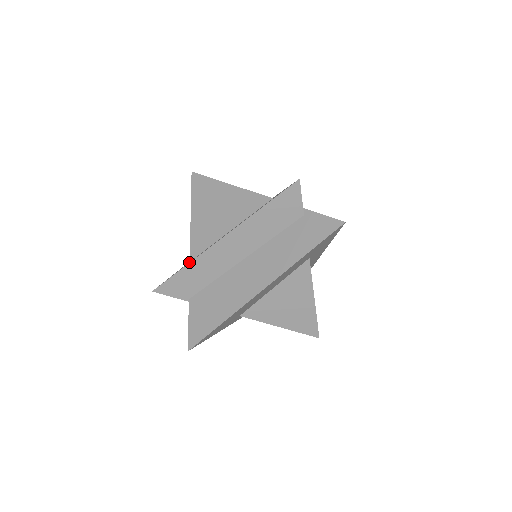
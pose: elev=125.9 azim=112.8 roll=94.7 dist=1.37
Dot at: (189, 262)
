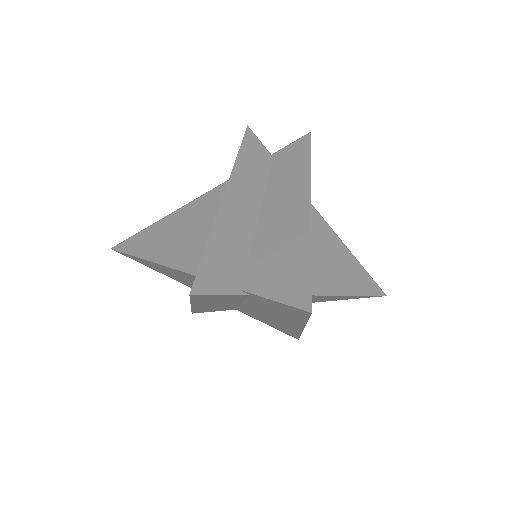
Dot at: occluded
